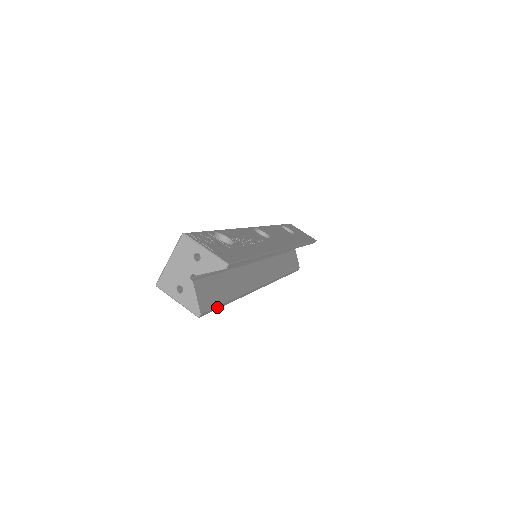
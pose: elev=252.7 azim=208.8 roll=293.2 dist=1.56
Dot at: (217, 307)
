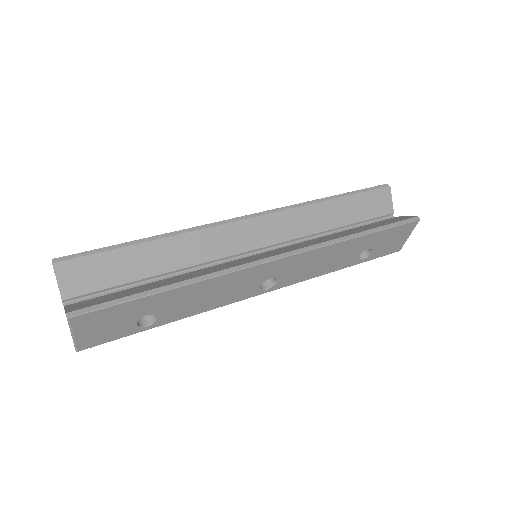
Dot at: (118, 301)
